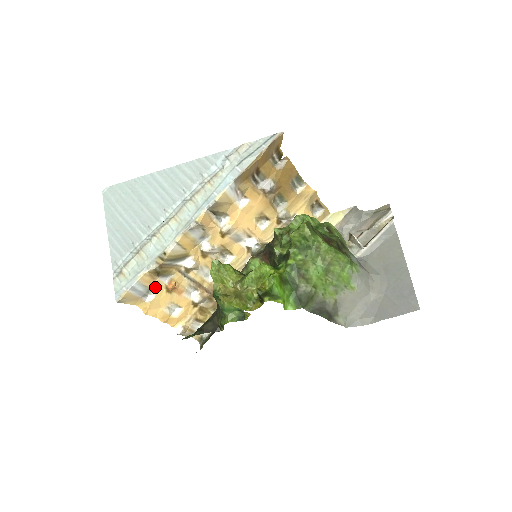
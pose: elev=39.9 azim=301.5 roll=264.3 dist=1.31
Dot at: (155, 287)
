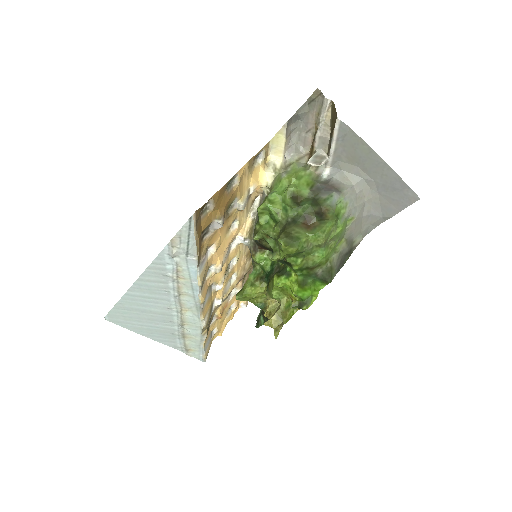
Dot at: (212, 328)
